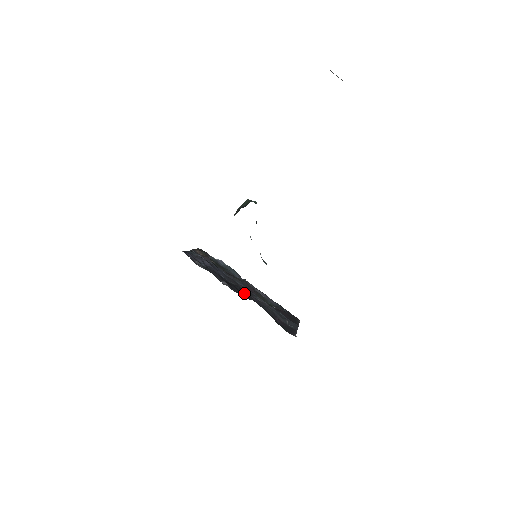
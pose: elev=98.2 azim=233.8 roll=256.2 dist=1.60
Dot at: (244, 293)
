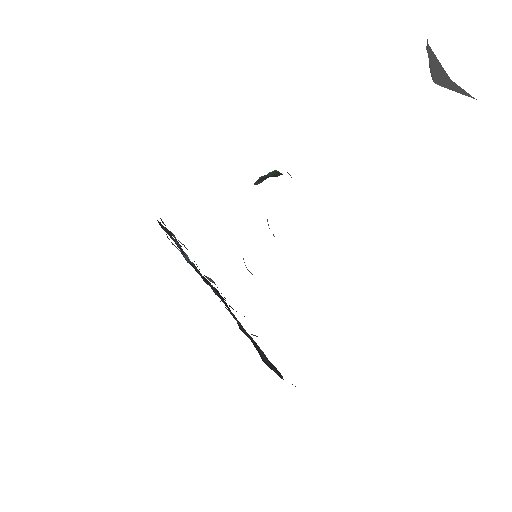
Dot at: occluded
